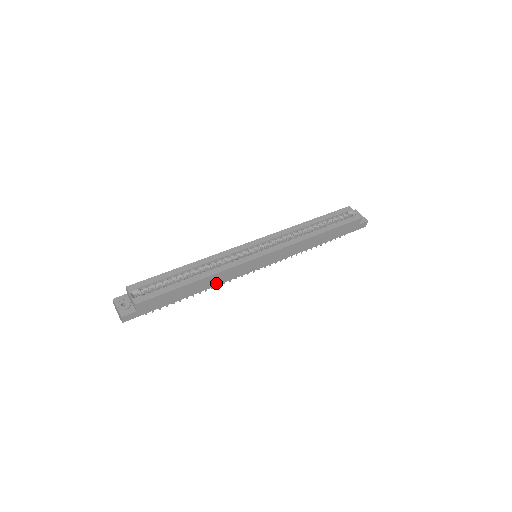
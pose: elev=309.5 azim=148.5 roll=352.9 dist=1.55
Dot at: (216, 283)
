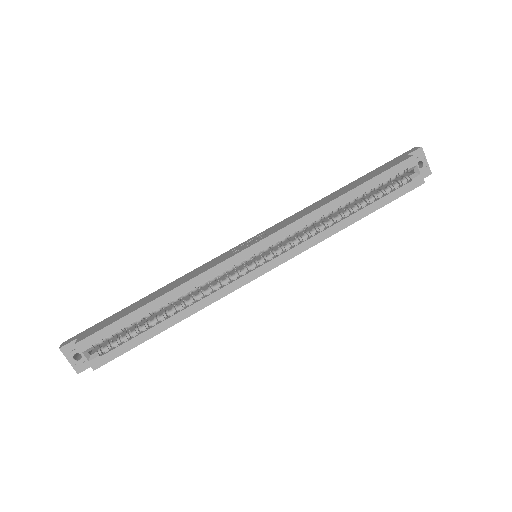
Dot at: occluded
